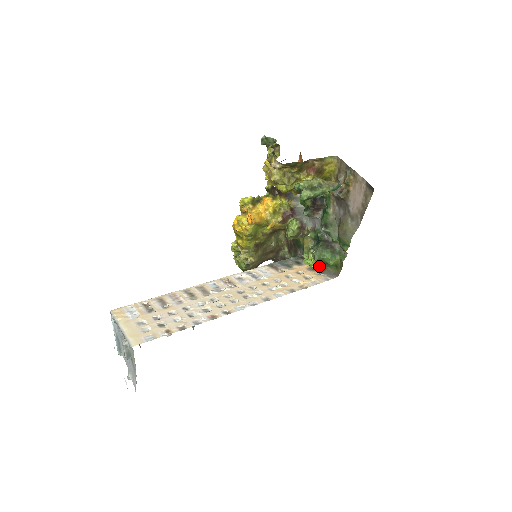
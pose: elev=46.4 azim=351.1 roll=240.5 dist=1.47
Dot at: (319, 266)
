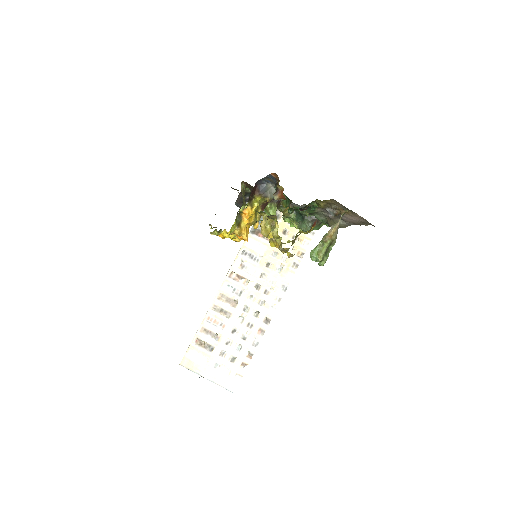
Dot at: occluded
